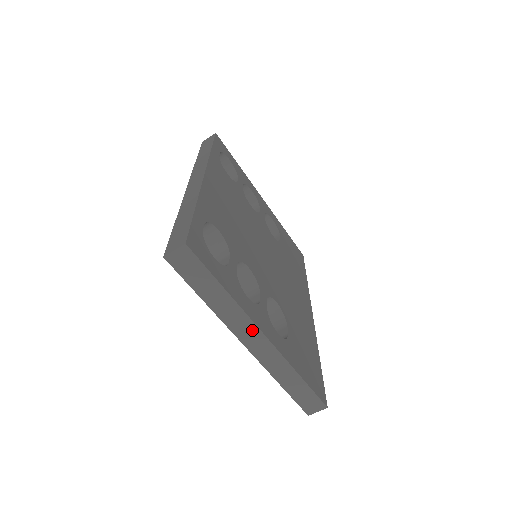
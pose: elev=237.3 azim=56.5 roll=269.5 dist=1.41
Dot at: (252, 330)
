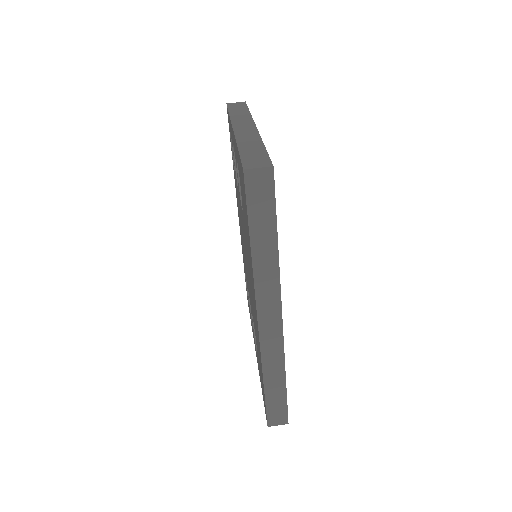
Dot at: (249, 124)
